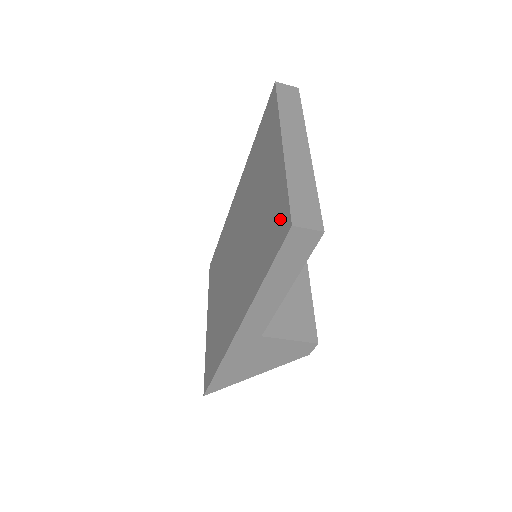
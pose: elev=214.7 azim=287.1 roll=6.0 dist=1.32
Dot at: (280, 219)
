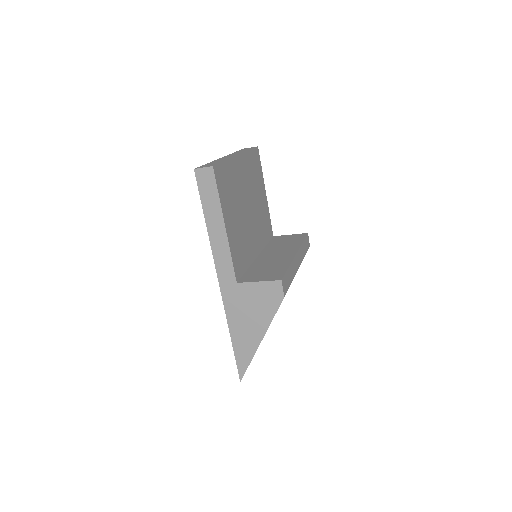
Dot at: occluded
